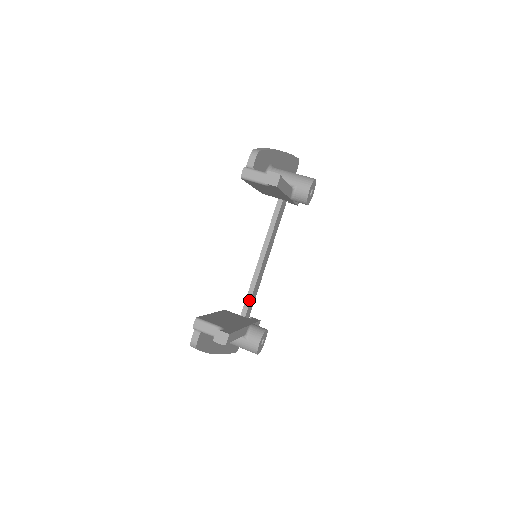
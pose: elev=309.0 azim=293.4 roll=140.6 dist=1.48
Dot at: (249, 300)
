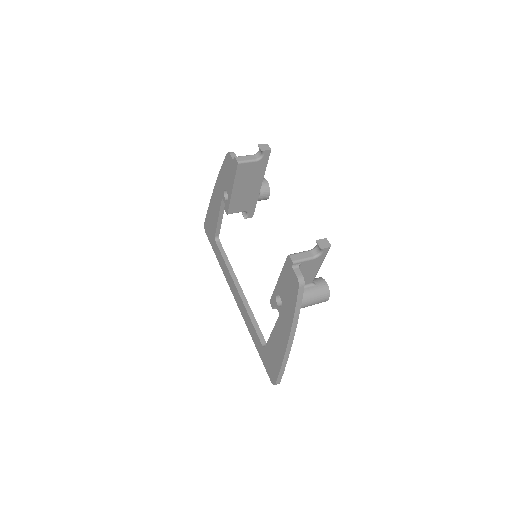
Dot at: (258, 327)
